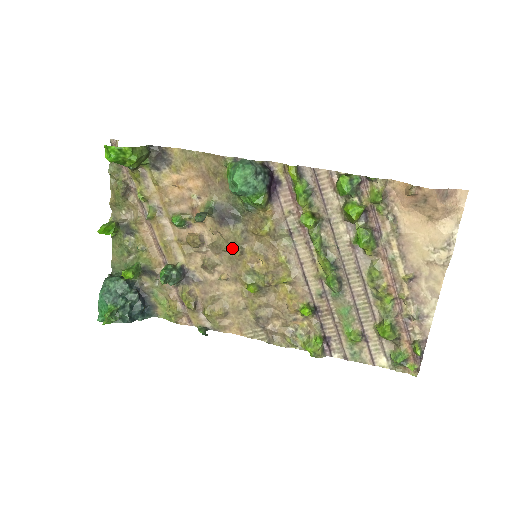
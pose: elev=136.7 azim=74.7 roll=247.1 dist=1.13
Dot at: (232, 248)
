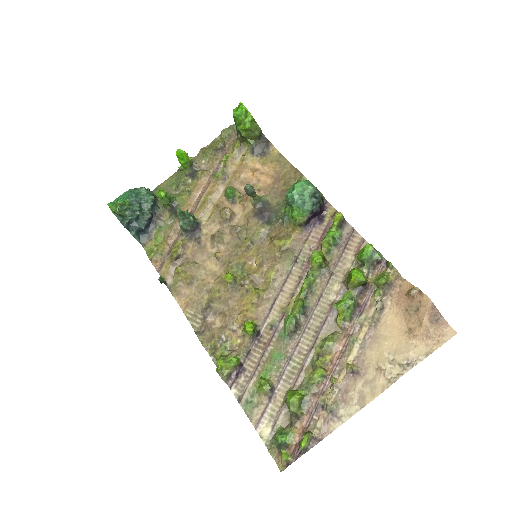
Dot at: (245, 239)
